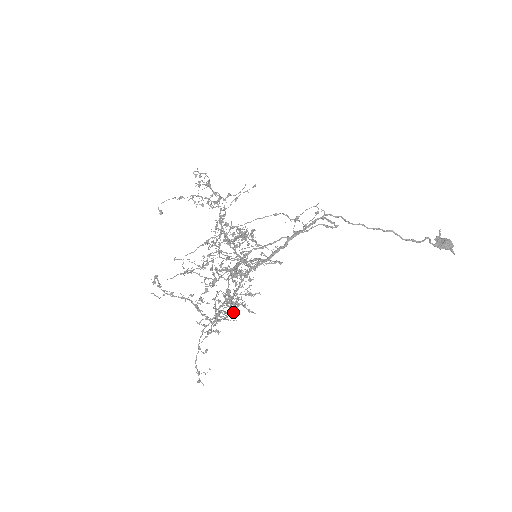
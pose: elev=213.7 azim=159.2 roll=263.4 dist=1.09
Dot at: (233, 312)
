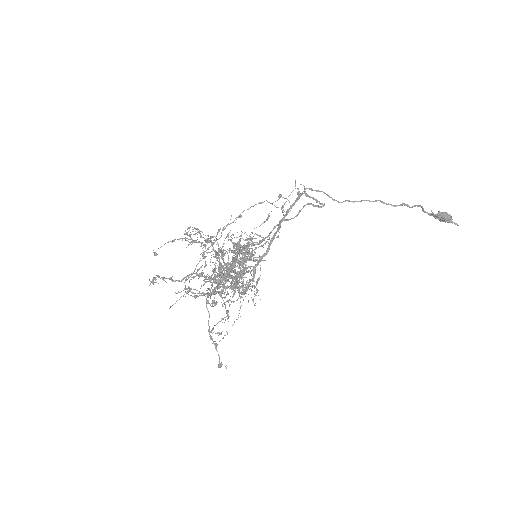
Dot at: occluded
